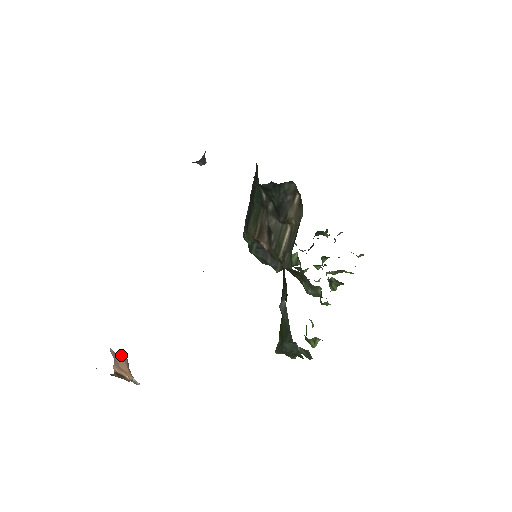
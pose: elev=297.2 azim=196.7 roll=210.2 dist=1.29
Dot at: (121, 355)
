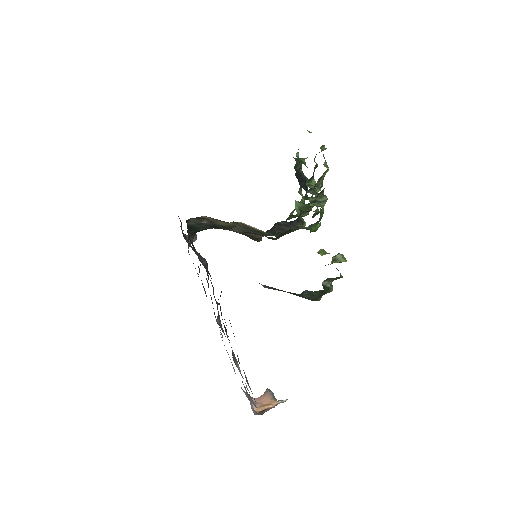
Dot at: (263, 395)
